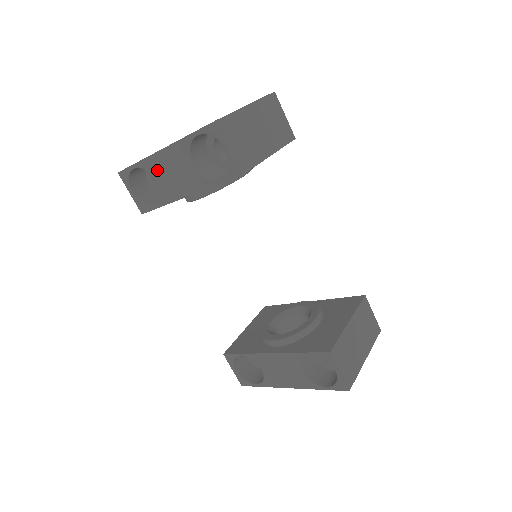
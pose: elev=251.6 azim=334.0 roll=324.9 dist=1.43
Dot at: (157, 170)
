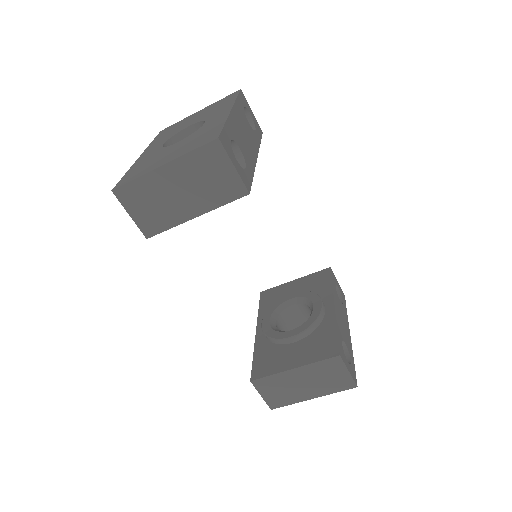
Dot at: occluded
